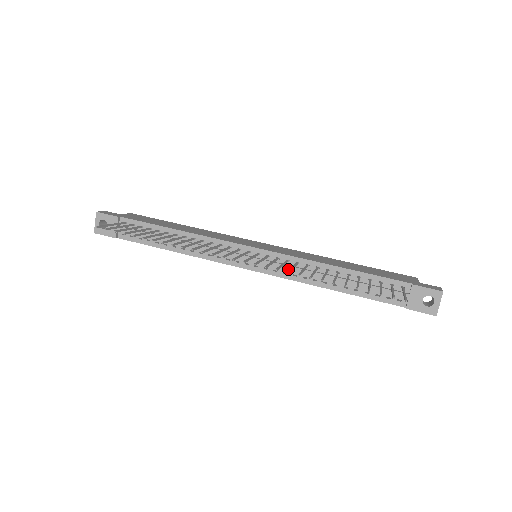
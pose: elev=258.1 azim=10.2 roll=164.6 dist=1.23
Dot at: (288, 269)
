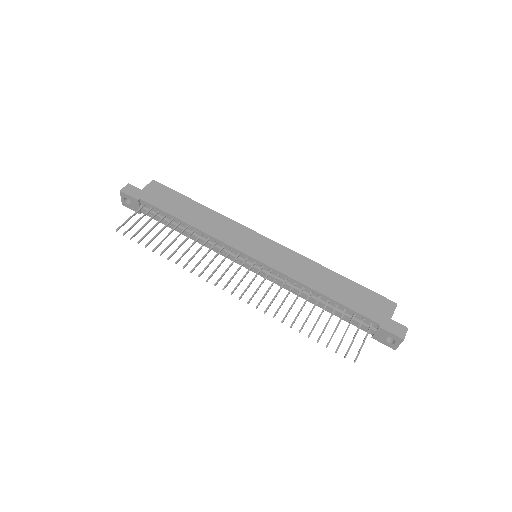
Dot at: (278, 282)
